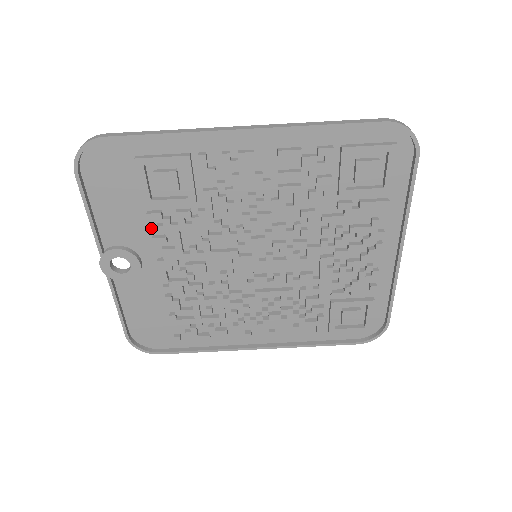
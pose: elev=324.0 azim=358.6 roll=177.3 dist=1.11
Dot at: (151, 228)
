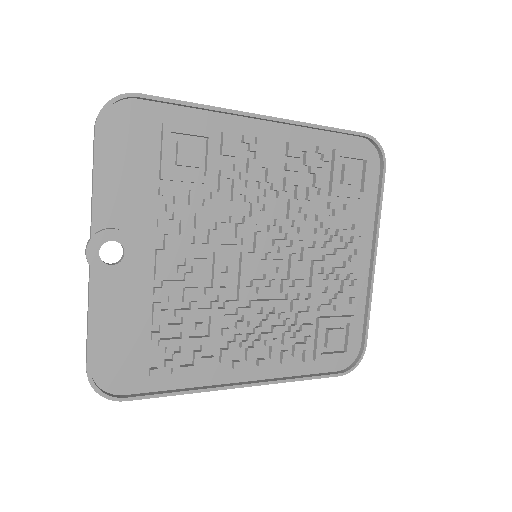
Dot at: (157, 209)
